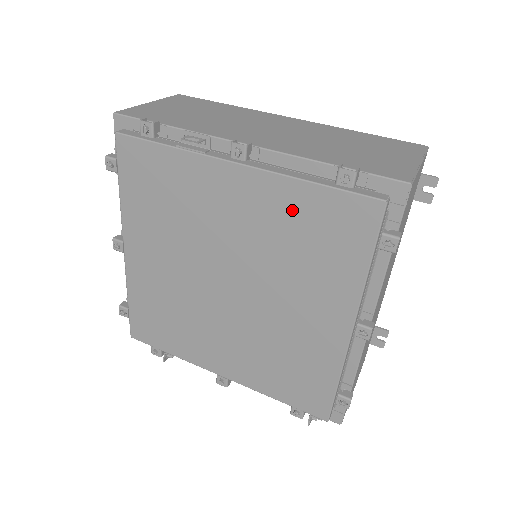
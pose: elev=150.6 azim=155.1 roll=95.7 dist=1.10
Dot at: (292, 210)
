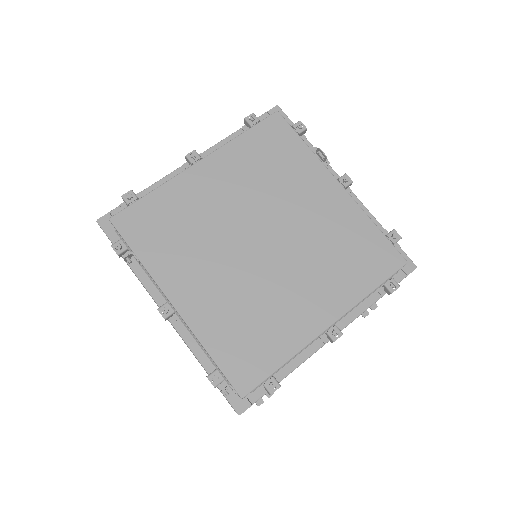
Dot at: (352, 229)
